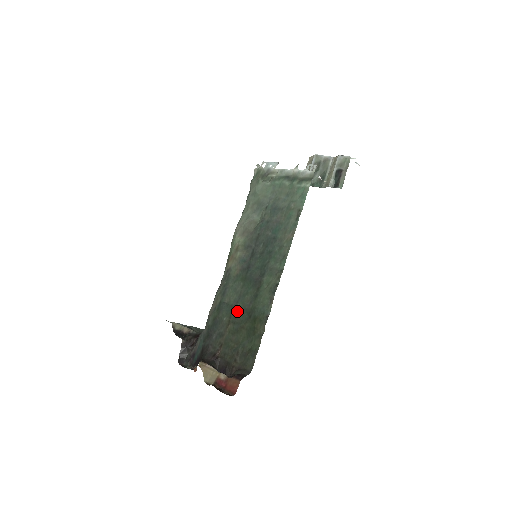
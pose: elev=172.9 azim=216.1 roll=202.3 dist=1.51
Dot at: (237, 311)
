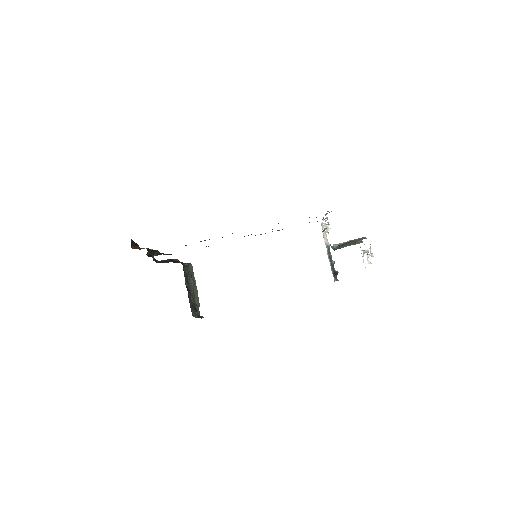
Dot at: occluded
